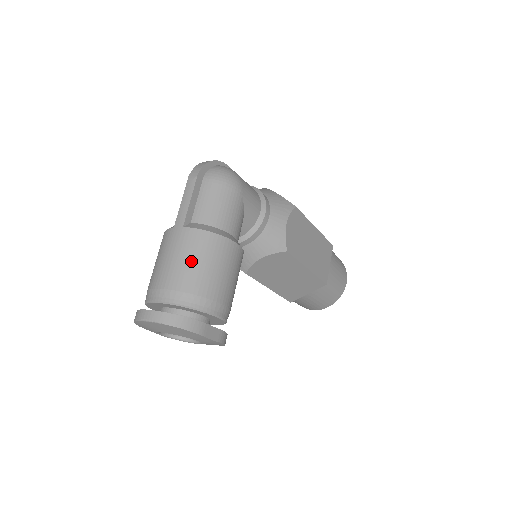
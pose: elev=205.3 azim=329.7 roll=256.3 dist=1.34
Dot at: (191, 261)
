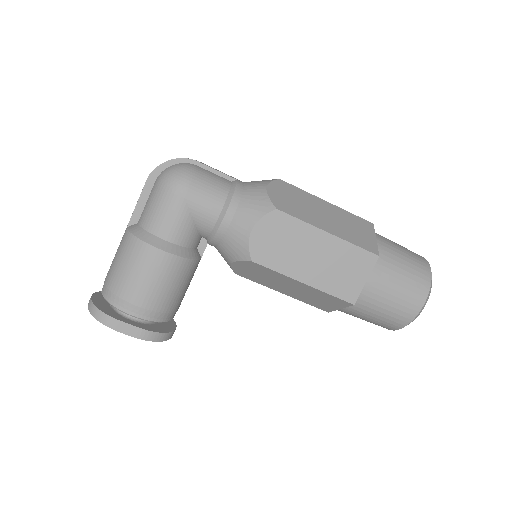
Dot at: (118, 261)
